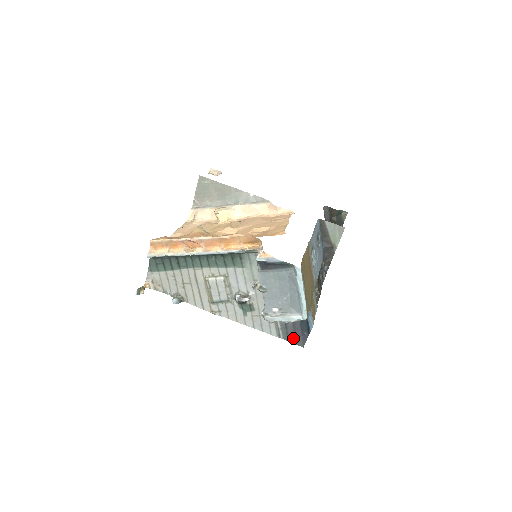
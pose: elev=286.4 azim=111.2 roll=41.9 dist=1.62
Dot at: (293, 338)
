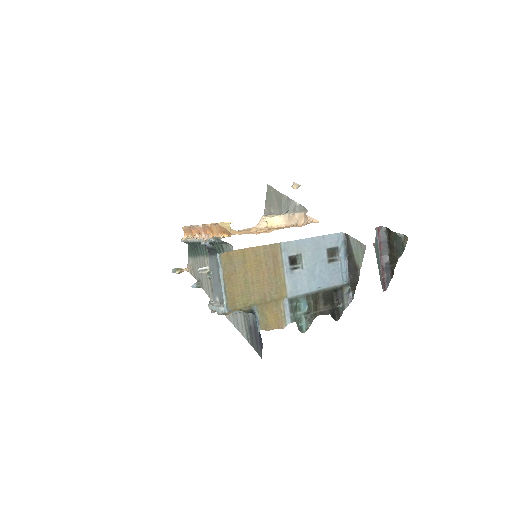
Dot at: (256, 345)
